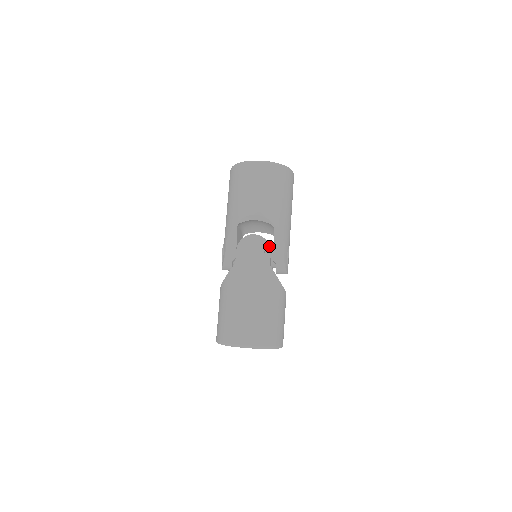
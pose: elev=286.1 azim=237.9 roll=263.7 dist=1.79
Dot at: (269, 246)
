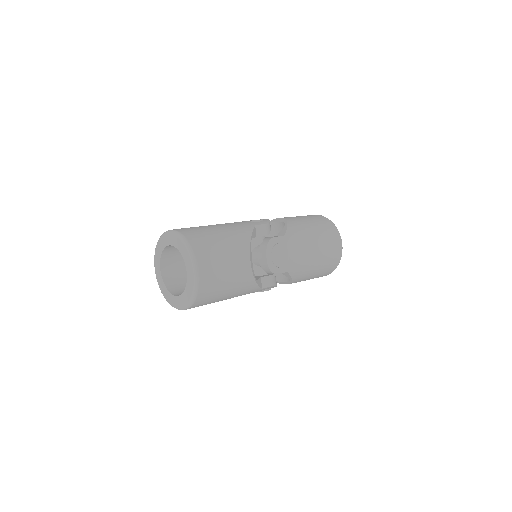
Dot at: (268, 222)
